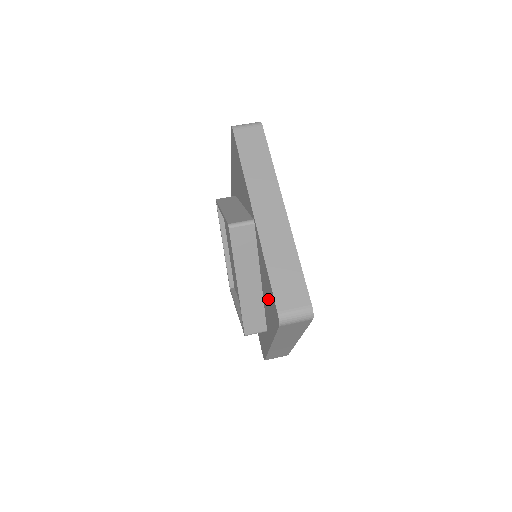
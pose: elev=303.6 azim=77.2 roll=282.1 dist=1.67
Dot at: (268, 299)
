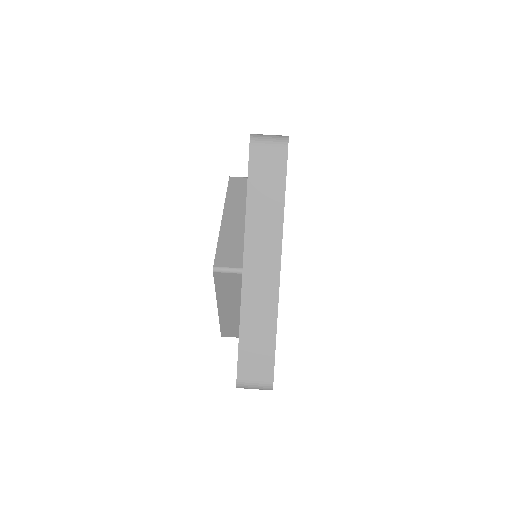
Dot at: occluded
